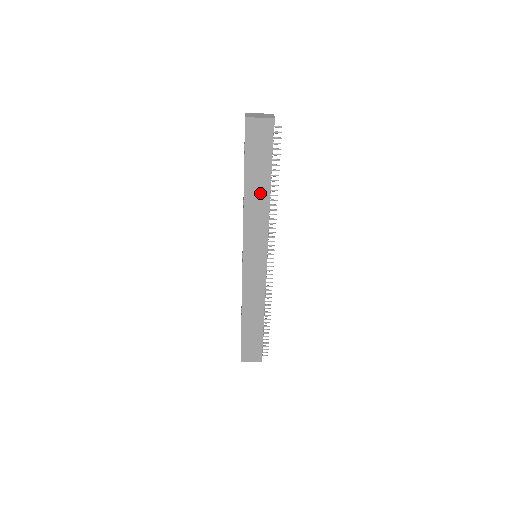
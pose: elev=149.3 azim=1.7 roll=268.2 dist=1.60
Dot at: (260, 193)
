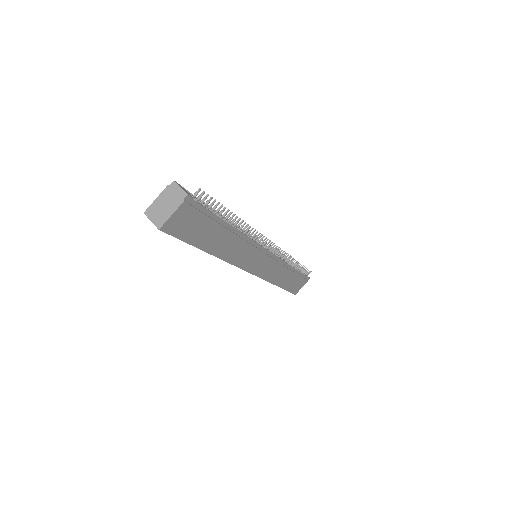
Dot at: (227, 240)
